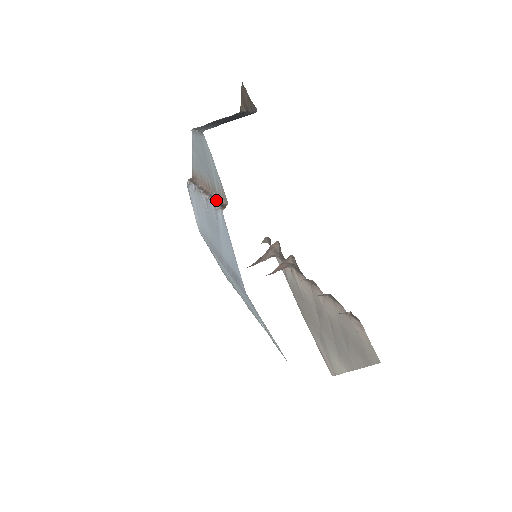
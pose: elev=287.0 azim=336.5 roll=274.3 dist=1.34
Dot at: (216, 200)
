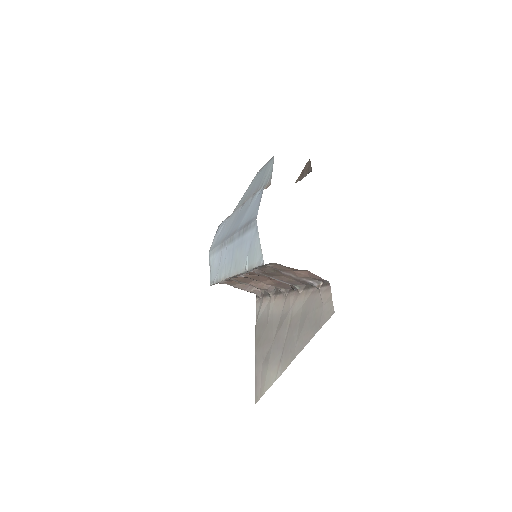
Dot at: occluded
